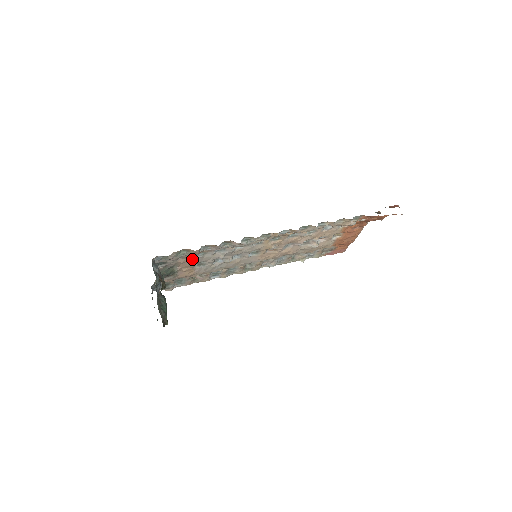
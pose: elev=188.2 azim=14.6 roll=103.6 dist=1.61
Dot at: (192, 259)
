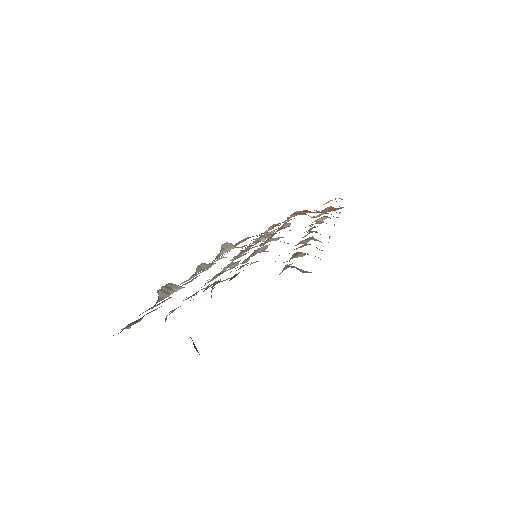
Dot at: occluded
